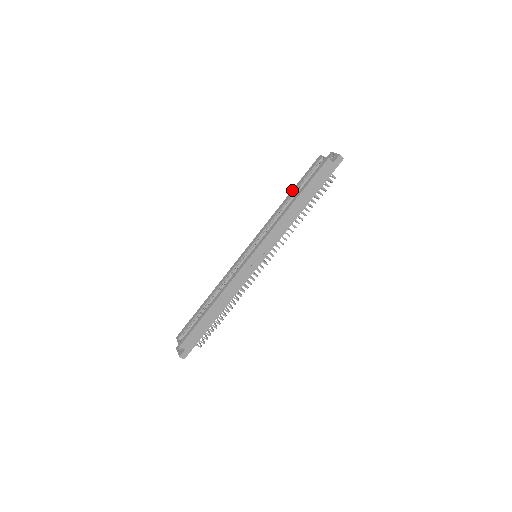
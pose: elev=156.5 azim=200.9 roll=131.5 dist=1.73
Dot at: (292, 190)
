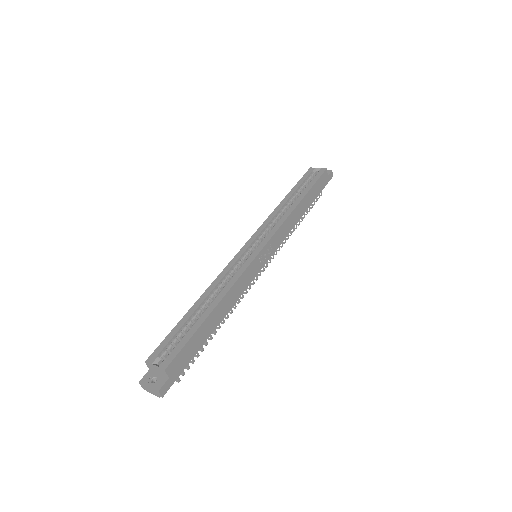
Dot at: (289, 192)
